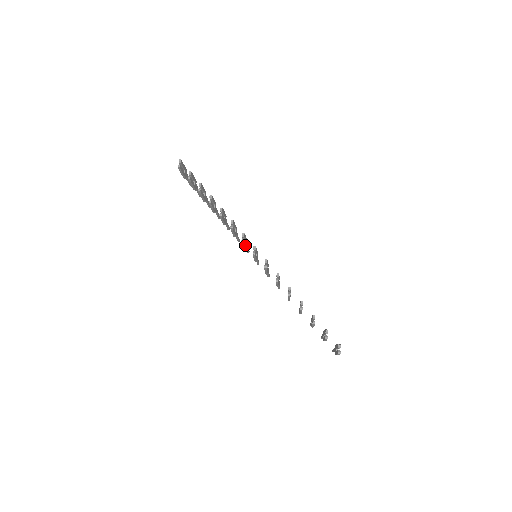
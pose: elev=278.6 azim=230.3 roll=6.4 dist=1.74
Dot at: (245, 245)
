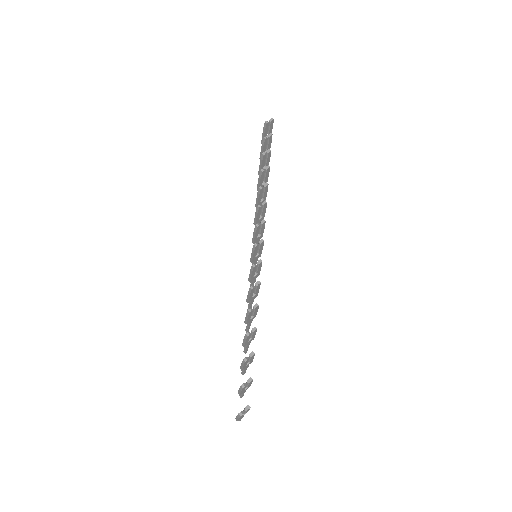
Dot at: (256, 236)
